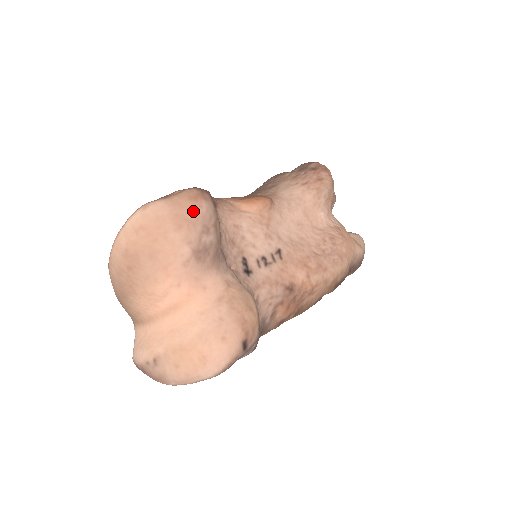
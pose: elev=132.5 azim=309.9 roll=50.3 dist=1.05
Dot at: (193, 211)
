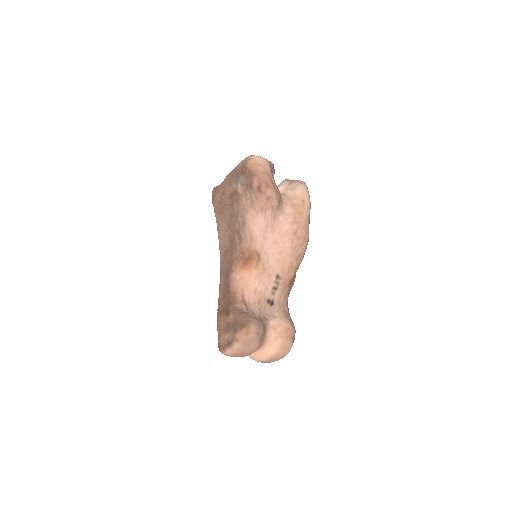
Dot at: (251, 337)
